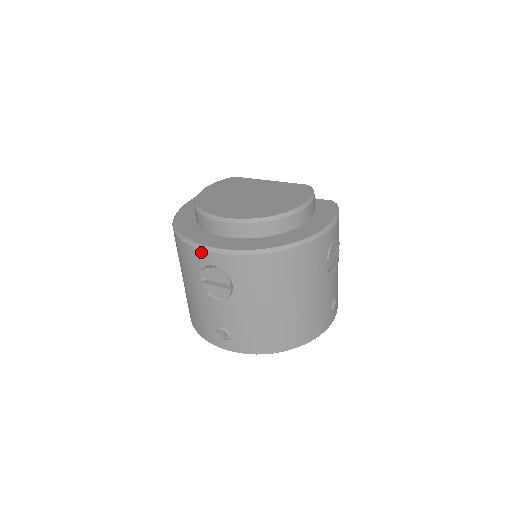
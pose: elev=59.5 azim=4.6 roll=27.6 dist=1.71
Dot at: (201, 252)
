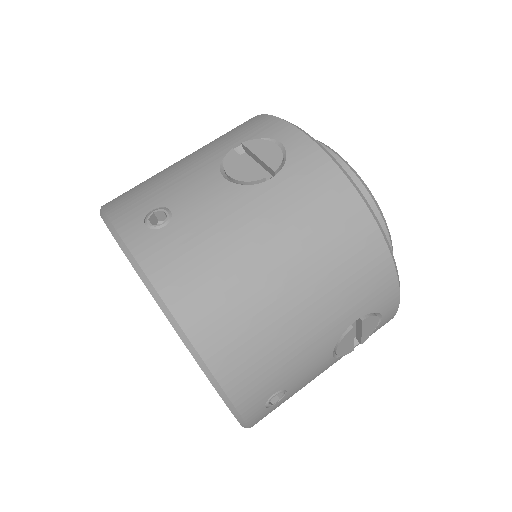
Dot at: (285, 125)
